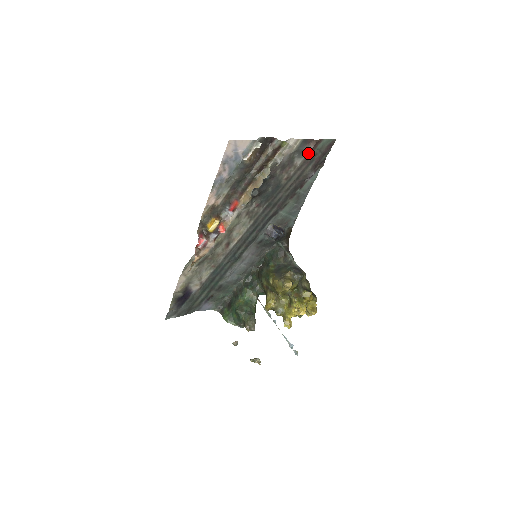
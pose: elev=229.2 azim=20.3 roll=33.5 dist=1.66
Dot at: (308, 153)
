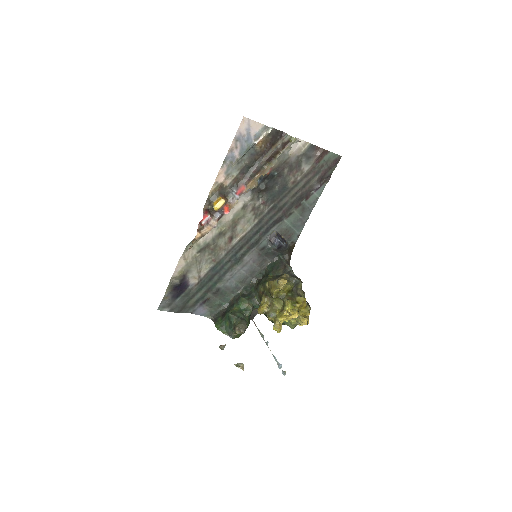
Dot at: (315, 162)
